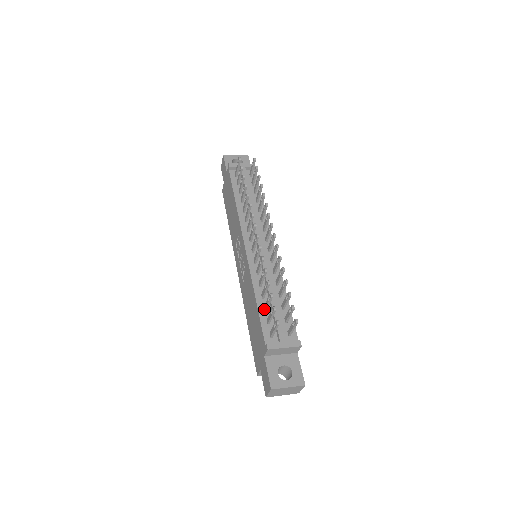
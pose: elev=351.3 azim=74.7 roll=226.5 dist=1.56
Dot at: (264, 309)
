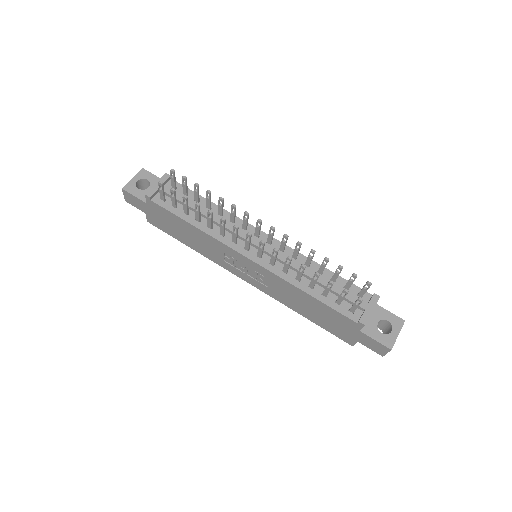
Dot at: (324, 296)
